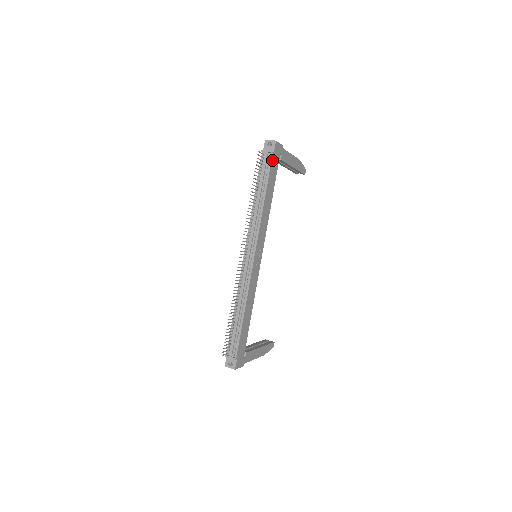
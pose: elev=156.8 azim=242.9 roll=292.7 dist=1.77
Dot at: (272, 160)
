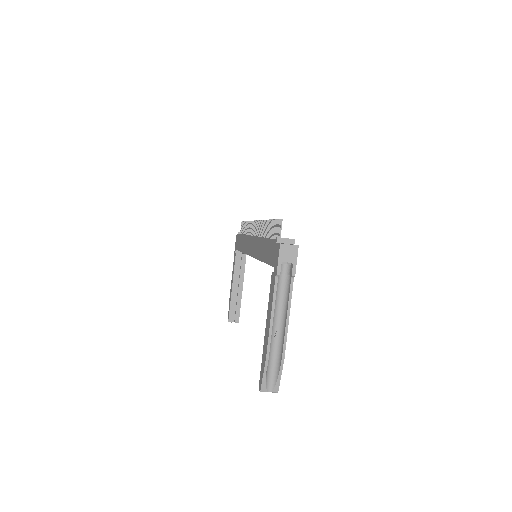
Dot at: occluded
